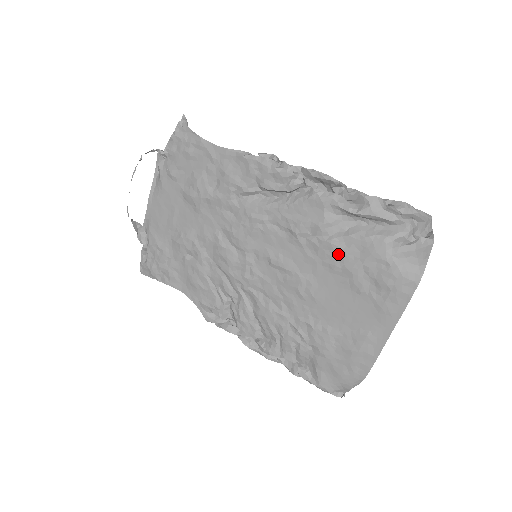
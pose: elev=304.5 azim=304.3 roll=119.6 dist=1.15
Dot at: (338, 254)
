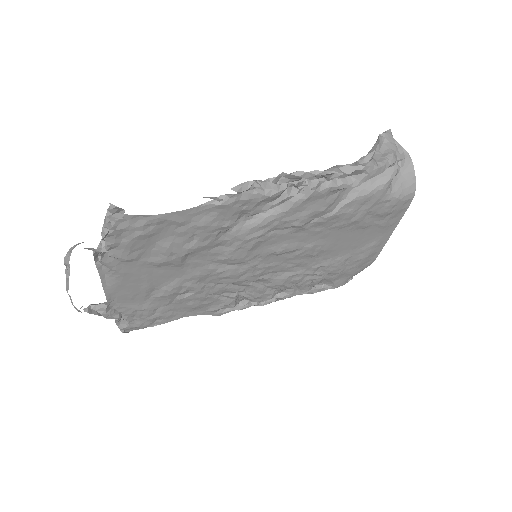
Dot at: (344, 217)
